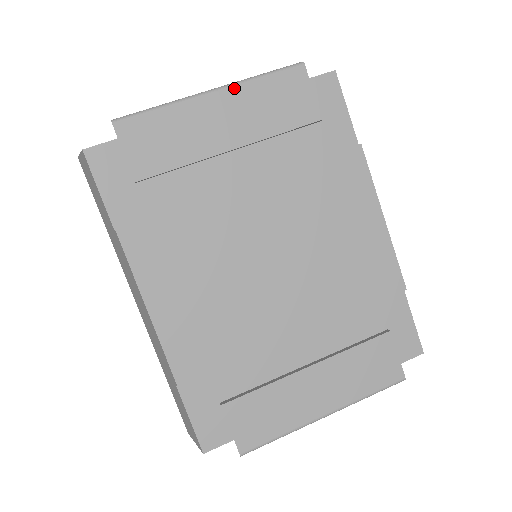
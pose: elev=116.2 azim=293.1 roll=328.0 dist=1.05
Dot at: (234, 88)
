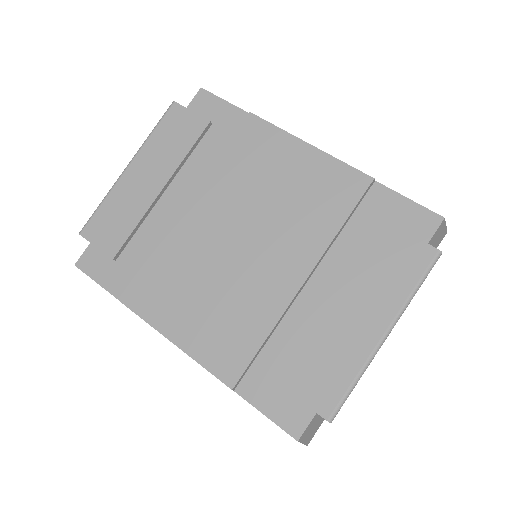
Dot at: (139, 153)
